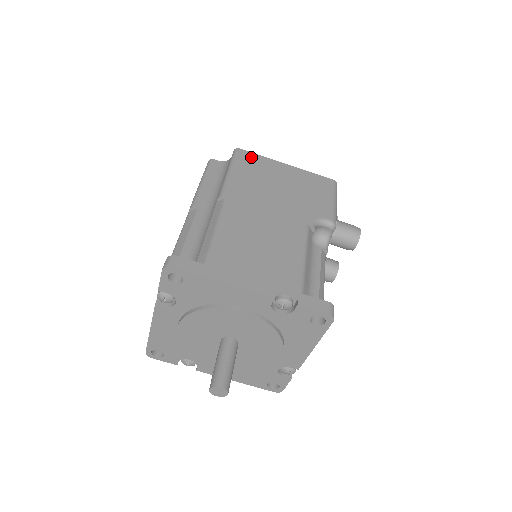
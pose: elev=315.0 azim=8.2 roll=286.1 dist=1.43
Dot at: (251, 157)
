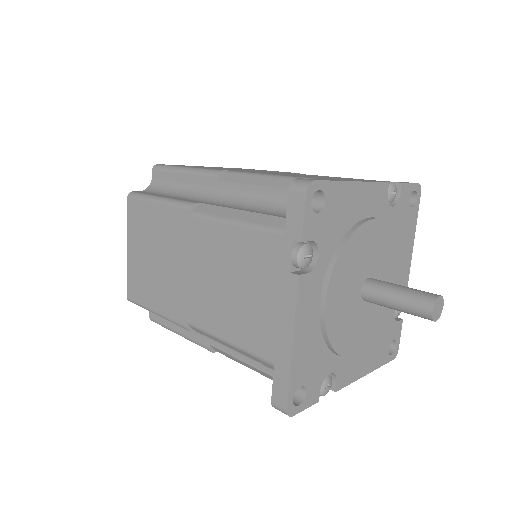
Dot at: (177, 165)
